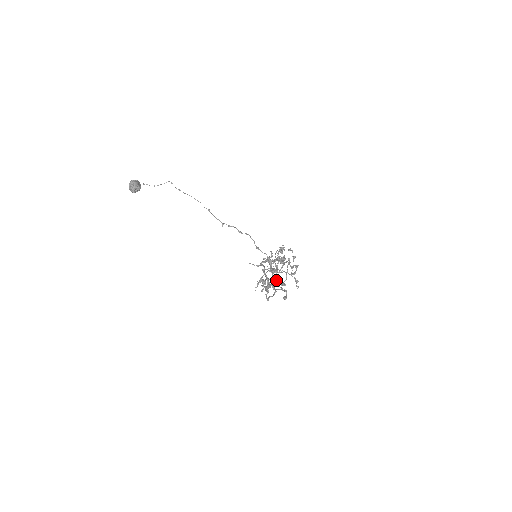
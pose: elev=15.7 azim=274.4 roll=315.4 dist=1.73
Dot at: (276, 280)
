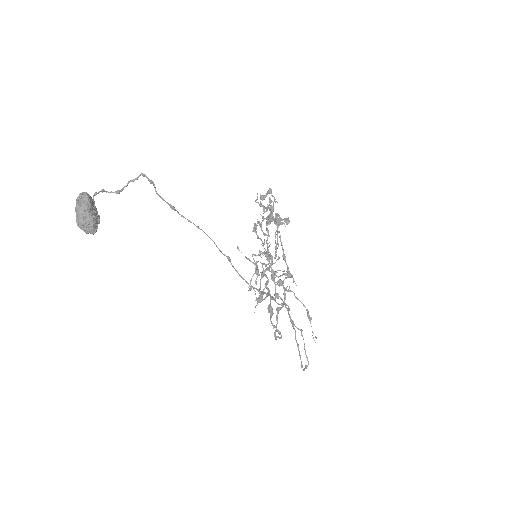
Dot at: (283, 305)
